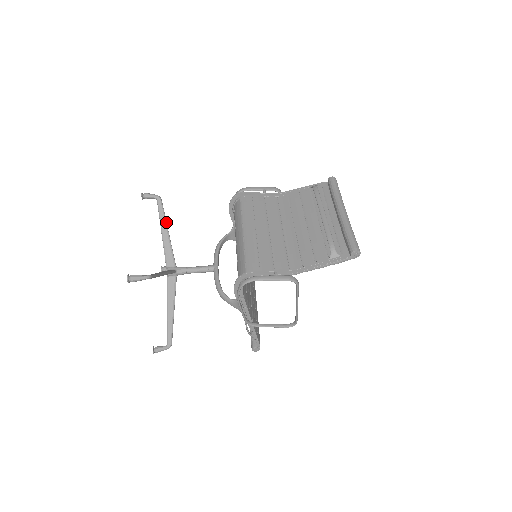
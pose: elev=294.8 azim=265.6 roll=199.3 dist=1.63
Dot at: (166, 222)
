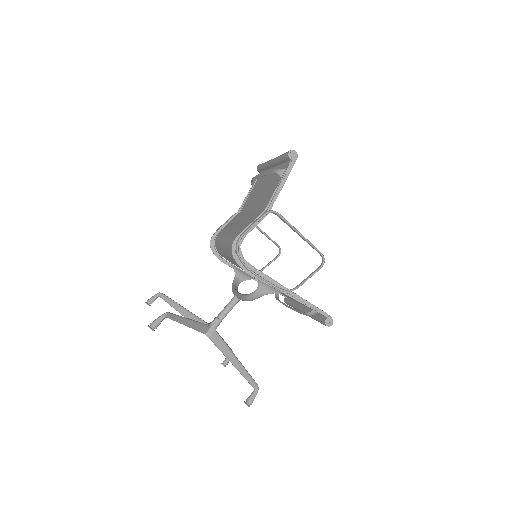
Dot at: (177, 303)
